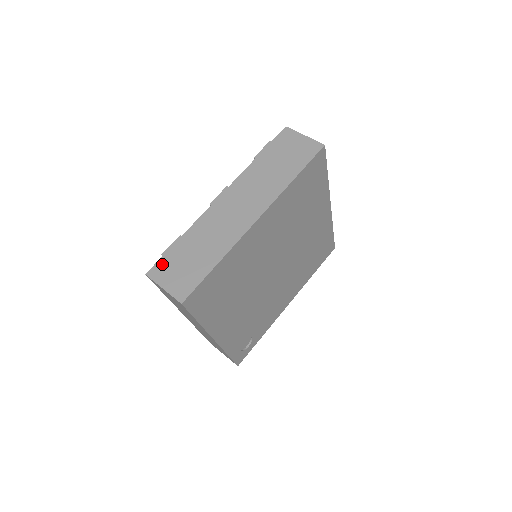
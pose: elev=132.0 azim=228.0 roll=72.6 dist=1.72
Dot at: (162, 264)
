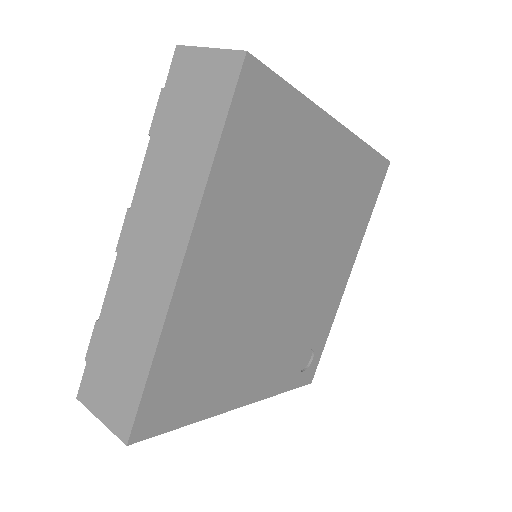
Dot at: (89, 377)
